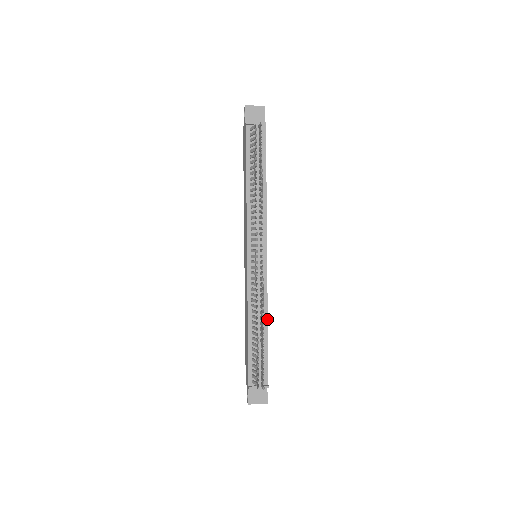
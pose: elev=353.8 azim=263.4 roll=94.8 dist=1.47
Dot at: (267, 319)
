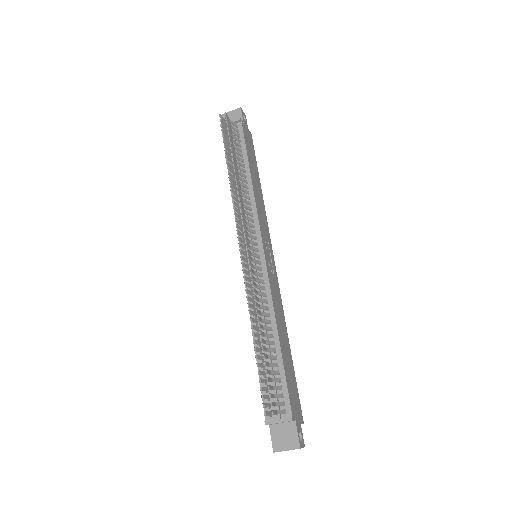
Dot at: (276, 325)
